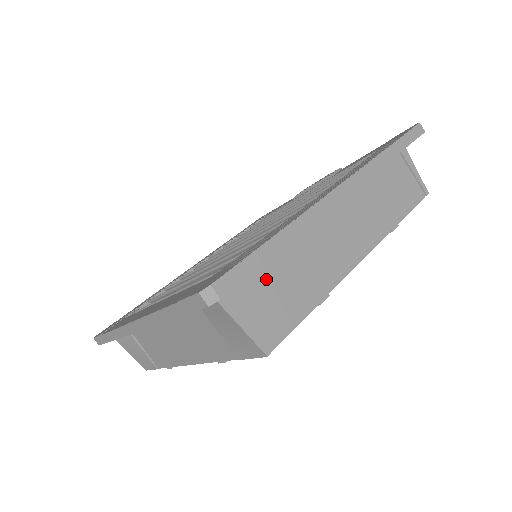
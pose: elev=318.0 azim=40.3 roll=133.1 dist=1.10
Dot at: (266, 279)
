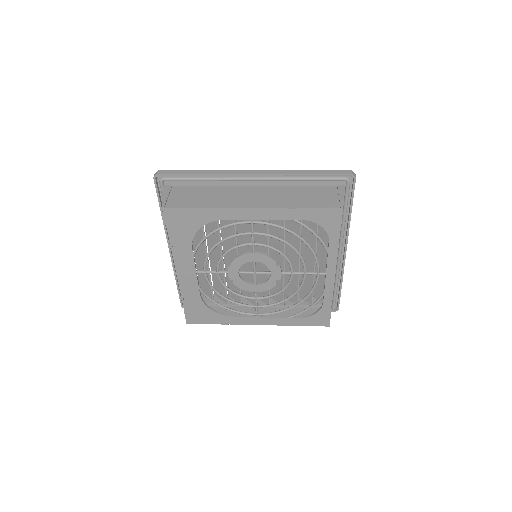
Dot at: (191, 192)
